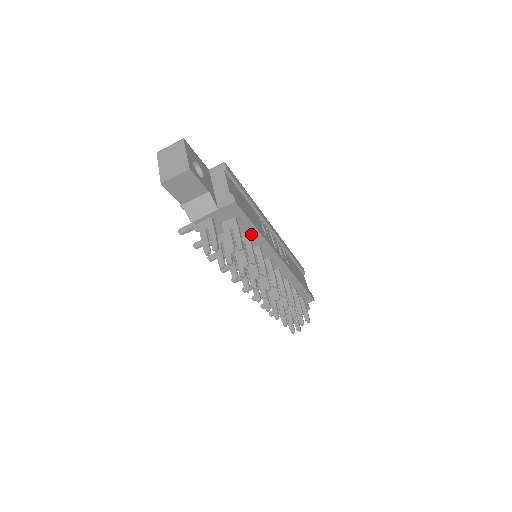
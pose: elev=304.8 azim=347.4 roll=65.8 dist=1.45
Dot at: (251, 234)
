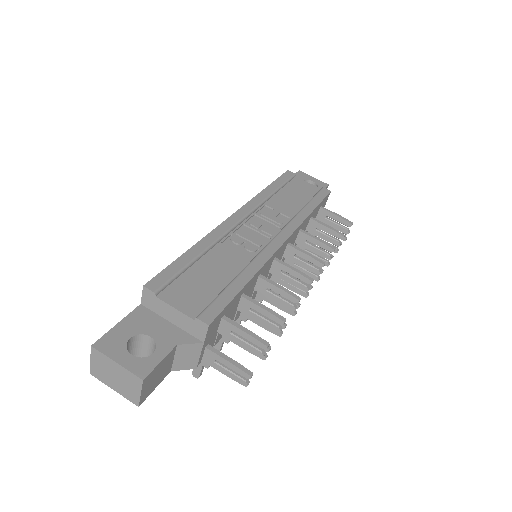
Dot at: (245, 290)
